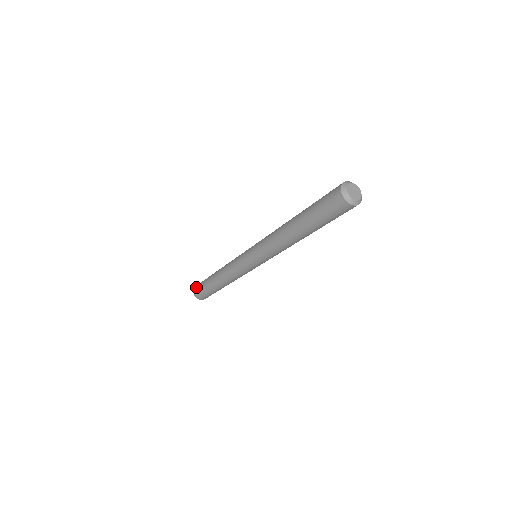
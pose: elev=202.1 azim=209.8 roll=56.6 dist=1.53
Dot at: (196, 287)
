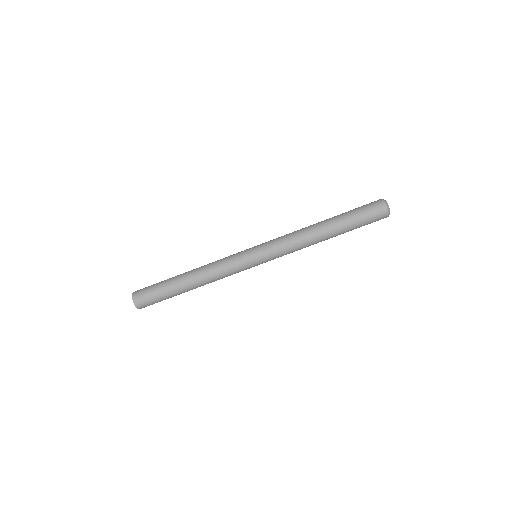
Dot at: occluded
